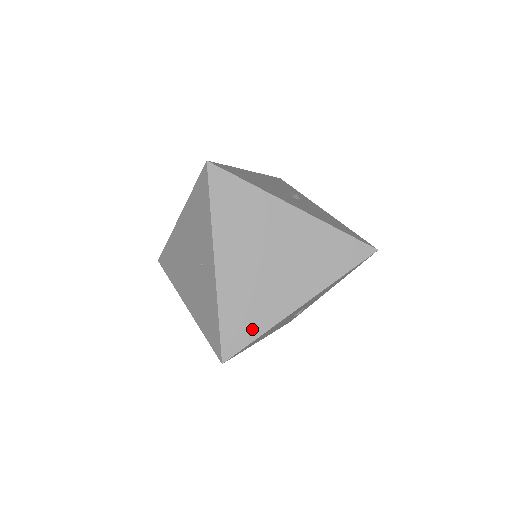
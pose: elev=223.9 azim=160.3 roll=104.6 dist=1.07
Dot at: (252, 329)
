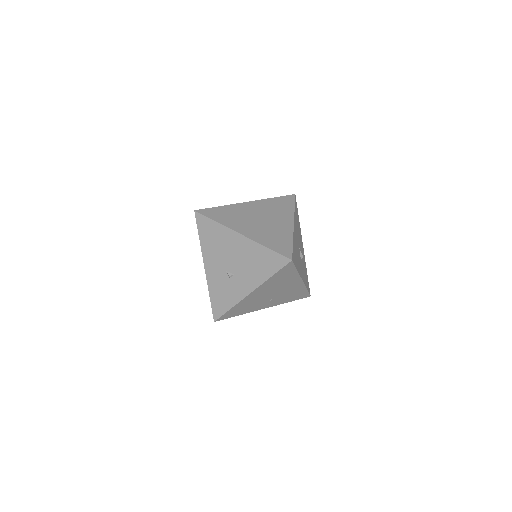
Dot at: (218, 218)
